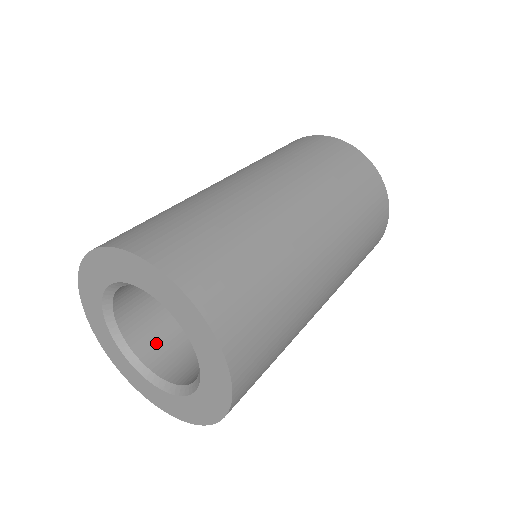
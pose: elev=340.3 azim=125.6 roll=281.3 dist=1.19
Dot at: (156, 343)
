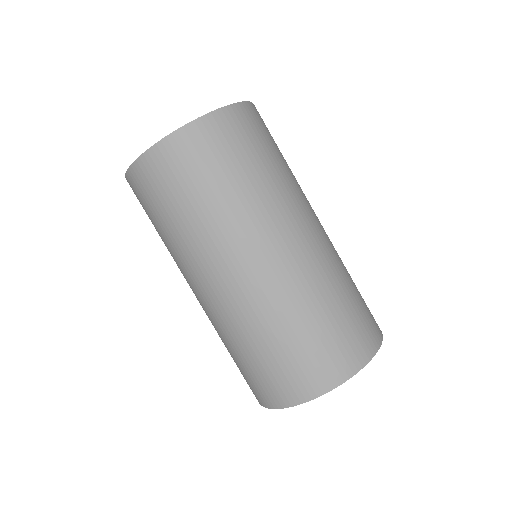
Dot at: occluded
